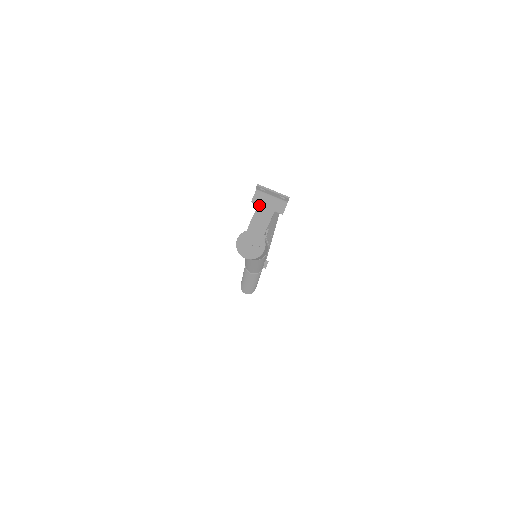
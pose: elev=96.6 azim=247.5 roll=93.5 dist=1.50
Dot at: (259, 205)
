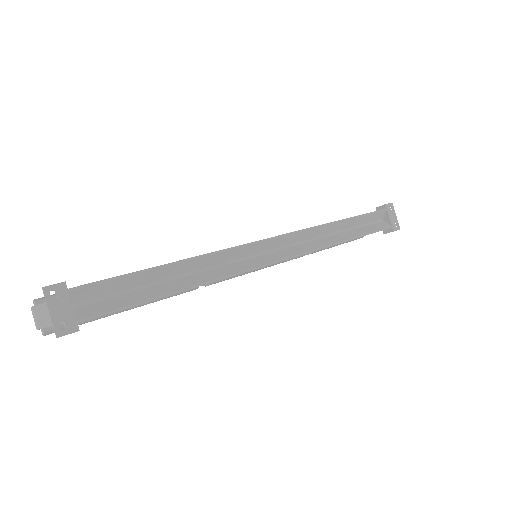
Dot at: occluded
